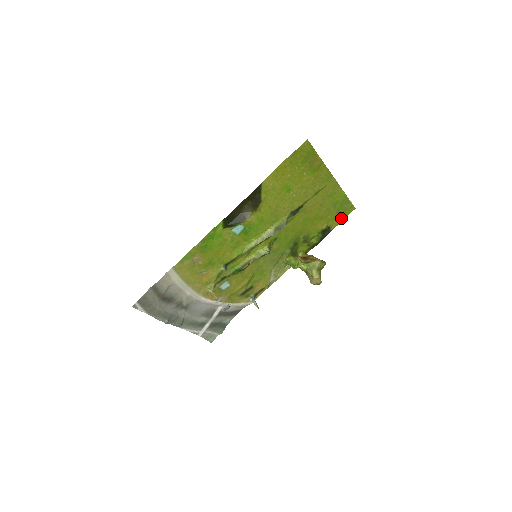
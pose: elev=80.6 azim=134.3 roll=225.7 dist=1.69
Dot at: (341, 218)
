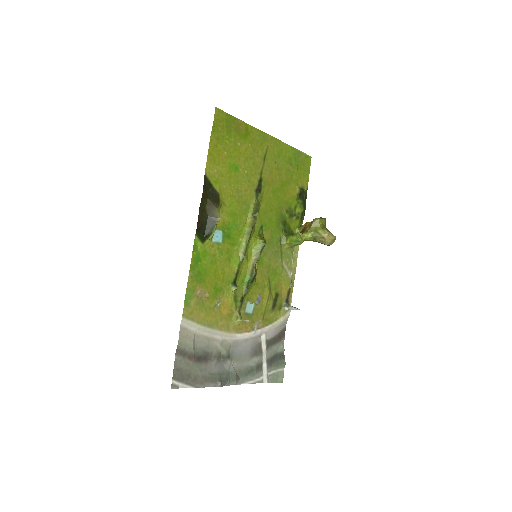
Dot at: (306, 173)
